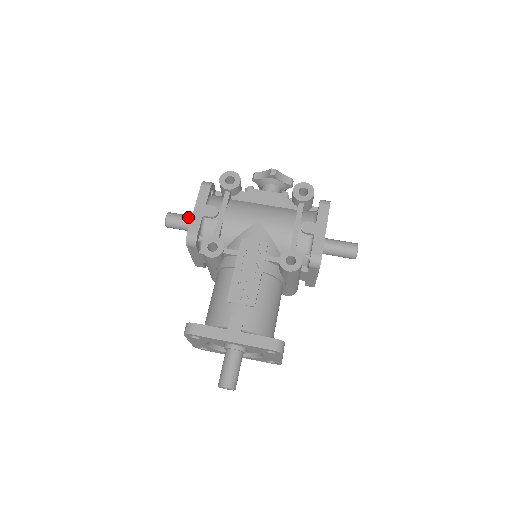
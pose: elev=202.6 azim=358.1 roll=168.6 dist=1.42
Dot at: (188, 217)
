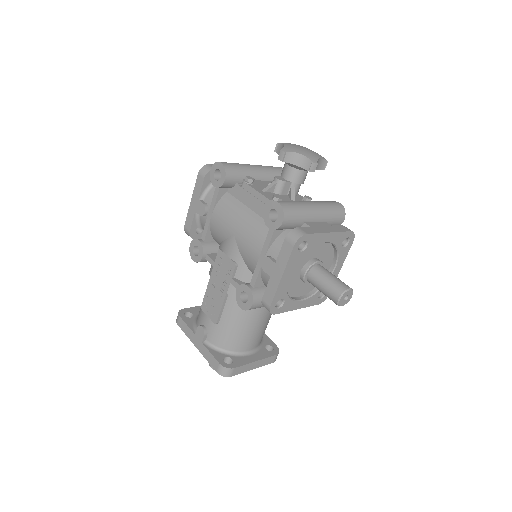
Dot at: occluded
